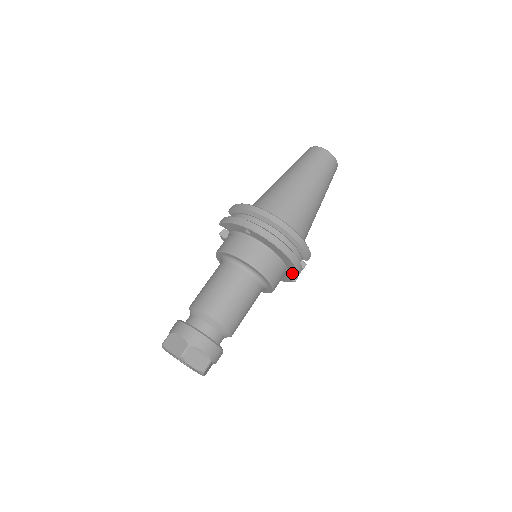
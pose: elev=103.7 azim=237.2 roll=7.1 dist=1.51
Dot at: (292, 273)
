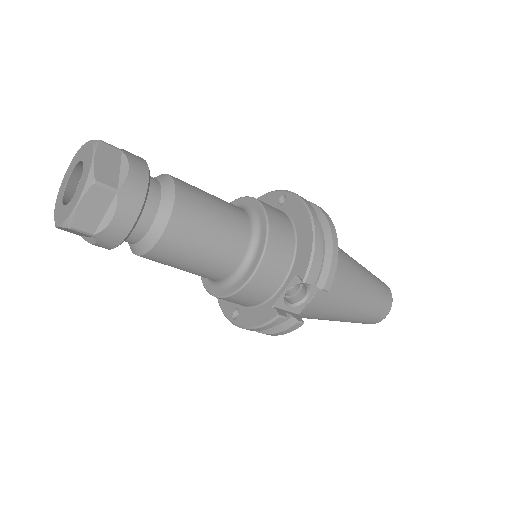
Dot at: (281, 309)
